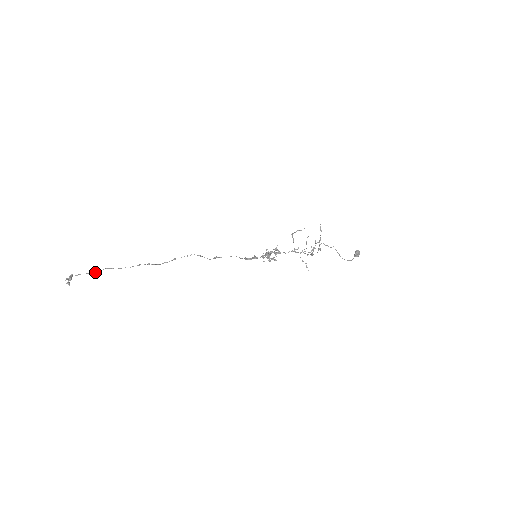
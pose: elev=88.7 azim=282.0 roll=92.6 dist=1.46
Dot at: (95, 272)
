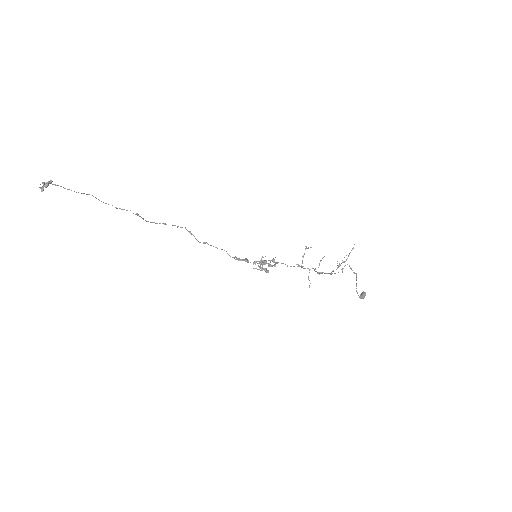
Dot at: occluded
